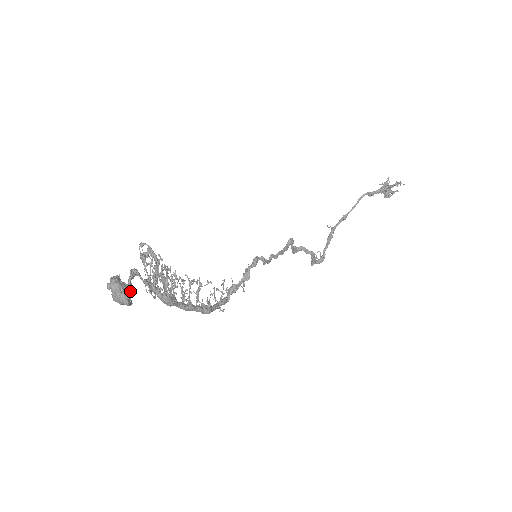
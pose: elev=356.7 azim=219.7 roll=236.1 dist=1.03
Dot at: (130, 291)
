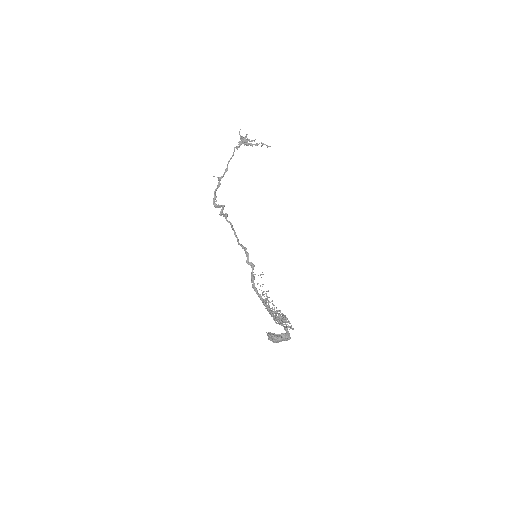
Dot at: (285, 336)
